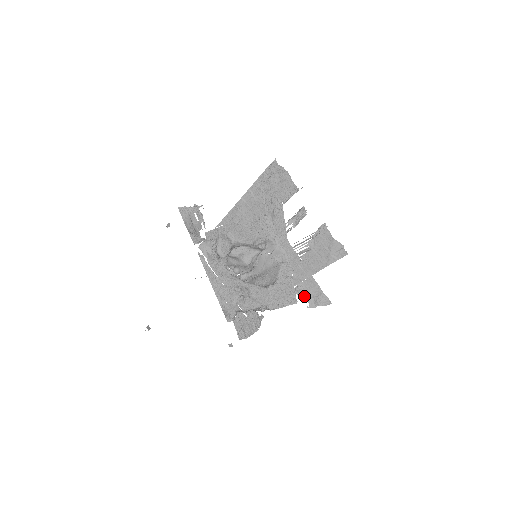
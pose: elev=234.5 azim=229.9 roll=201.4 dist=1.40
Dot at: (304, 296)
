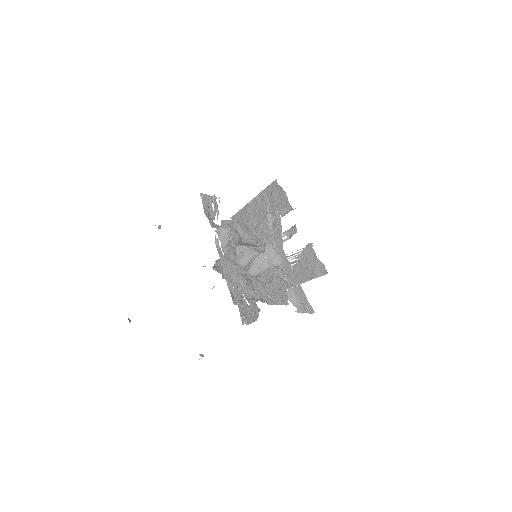
Dot at: (292, 301)
